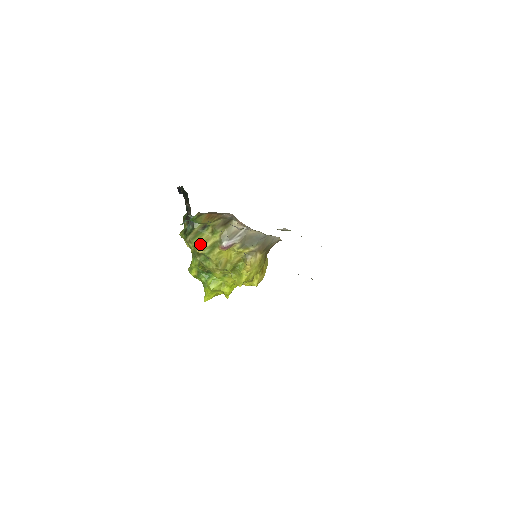
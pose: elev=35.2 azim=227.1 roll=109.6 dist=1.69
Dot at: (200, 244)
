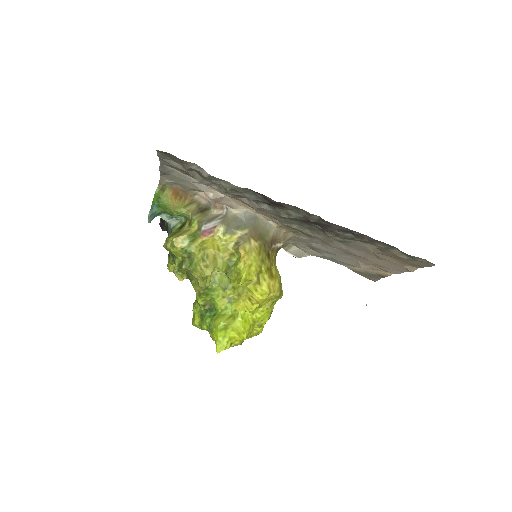
Dot at: (176, 236)
